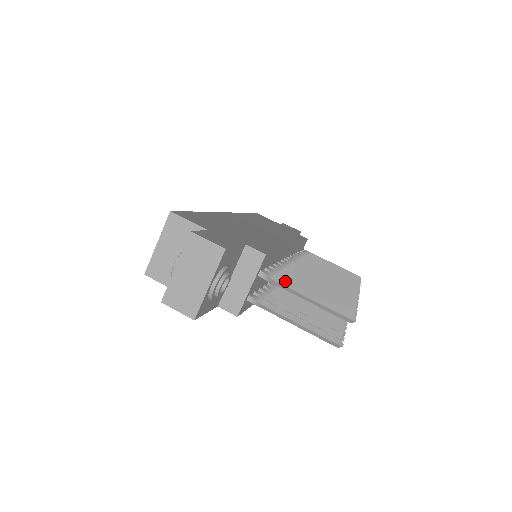
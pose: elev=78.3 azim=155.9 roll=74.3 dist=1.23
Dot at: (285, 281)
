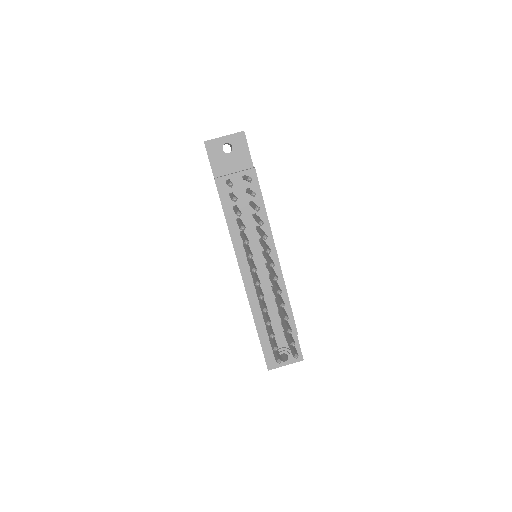
Dot at: occluded
